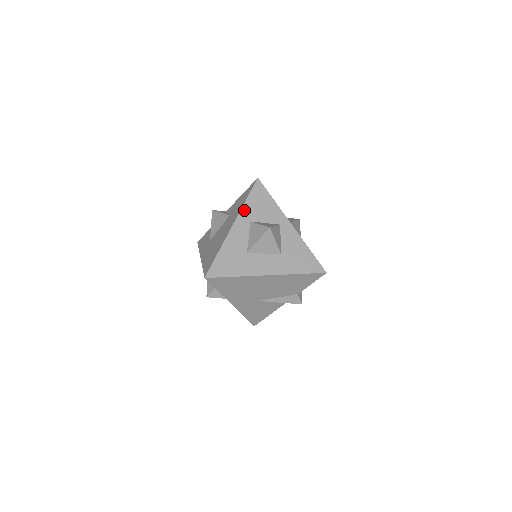
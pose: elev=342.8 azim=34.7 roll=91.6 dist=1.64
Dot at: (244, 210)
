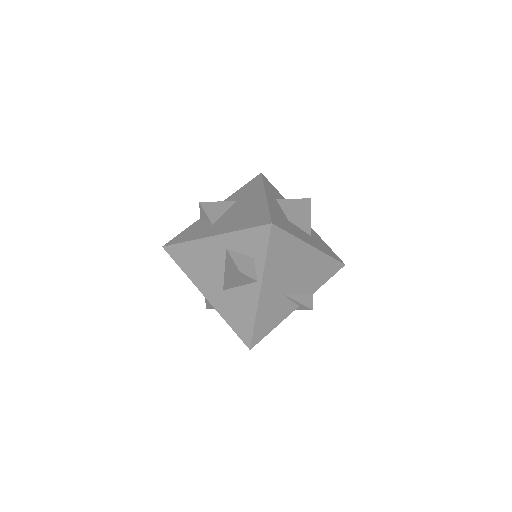
Dot at: (267, 188)
